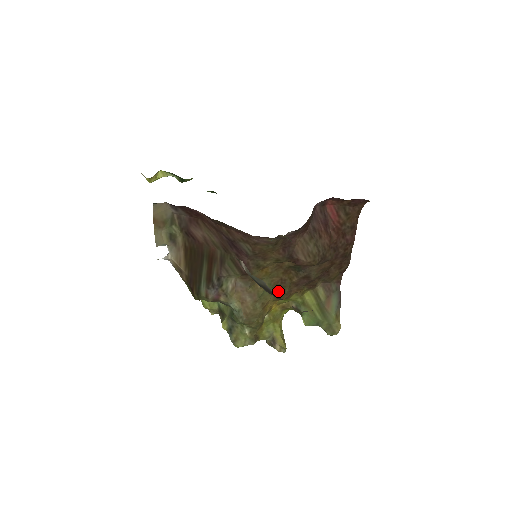
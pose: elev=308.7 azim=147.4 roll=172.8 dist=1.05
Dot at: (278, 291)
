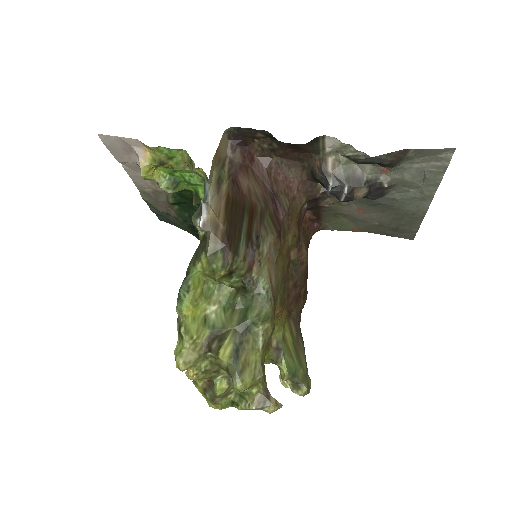
Dot at: (282, 292)
